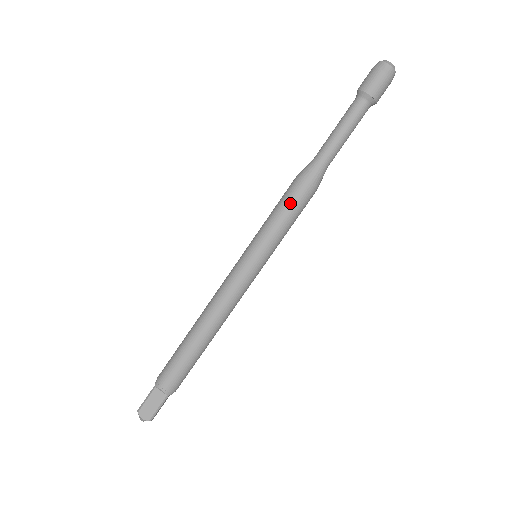
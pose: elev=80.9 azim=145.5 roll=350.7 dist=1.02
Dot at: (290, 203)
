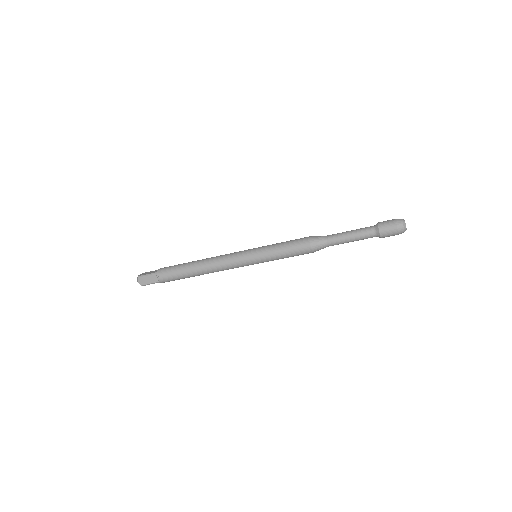
Dot at: occluded
